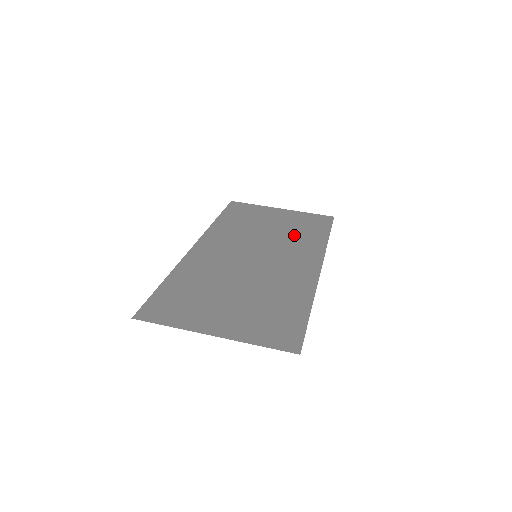
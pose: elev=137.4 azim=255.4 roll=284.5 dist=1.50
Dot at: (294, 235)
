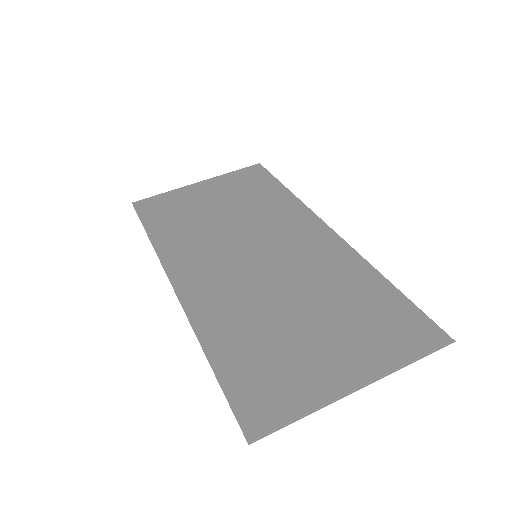
Dot at: (255, 207)
